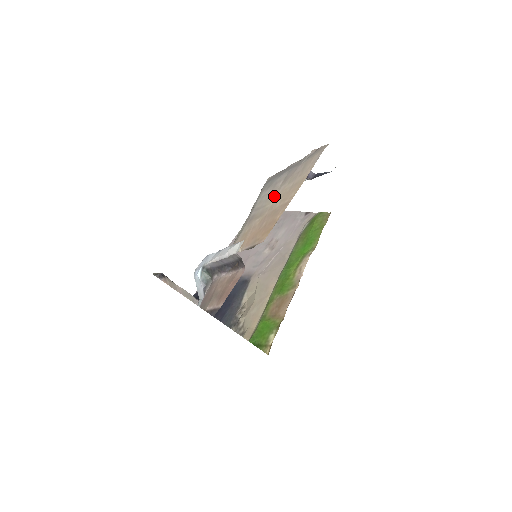
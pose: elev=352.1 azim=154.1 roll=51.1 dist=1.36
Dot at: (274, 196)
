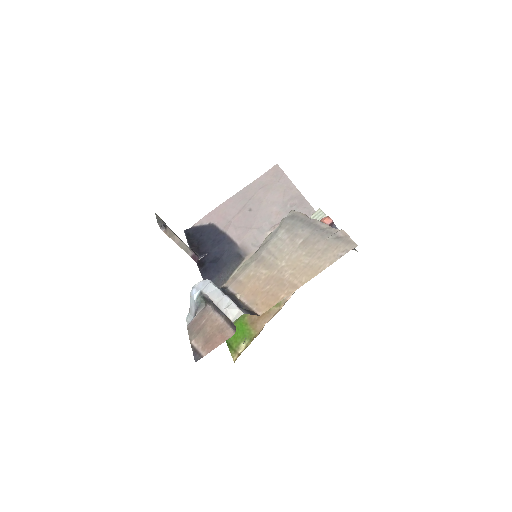
Dot at: (288, 256)
